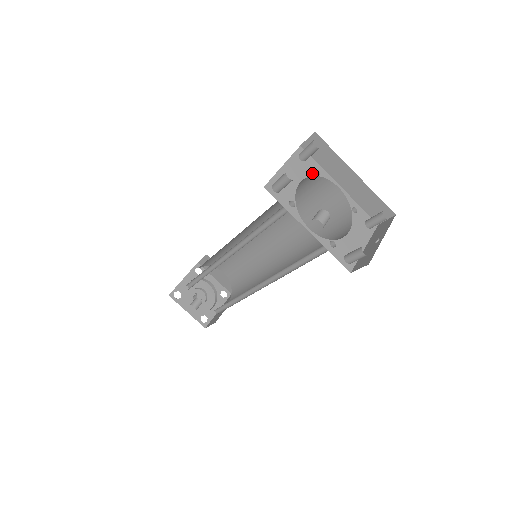
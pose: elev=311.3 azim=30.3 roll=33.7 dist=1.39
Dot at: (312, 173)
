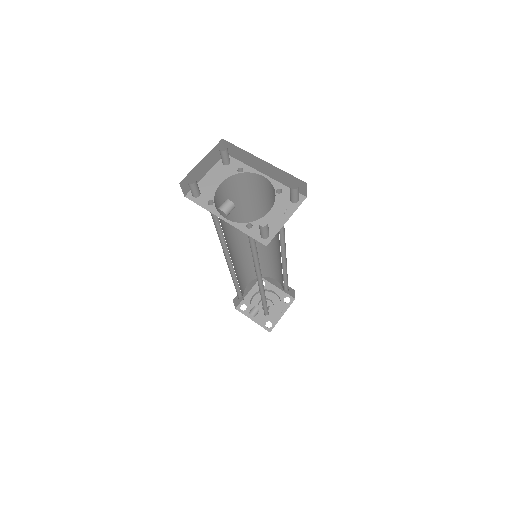
Dot at: (235, 172)
